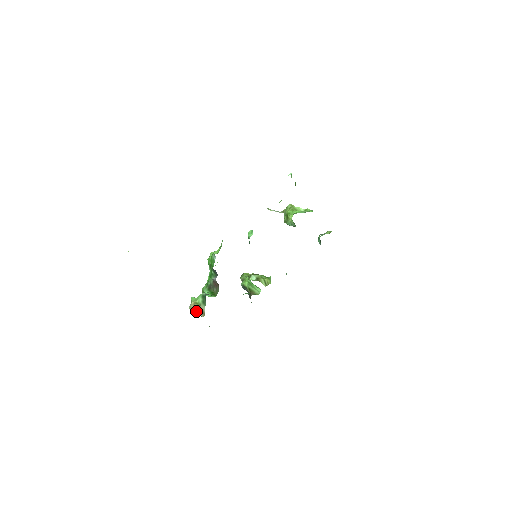
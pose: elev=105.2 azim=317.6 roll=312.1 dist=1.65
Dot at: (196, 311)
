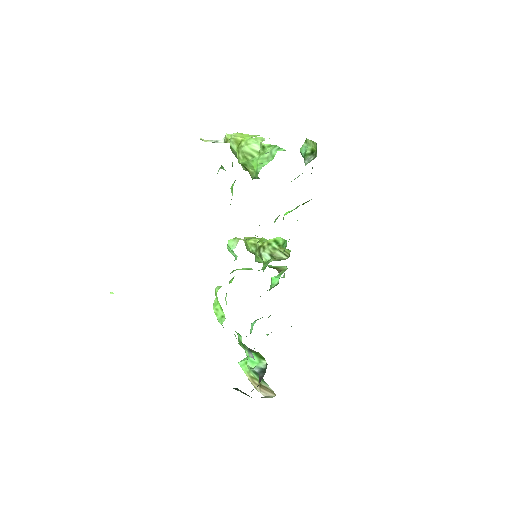
Dot at: (262, 392)
